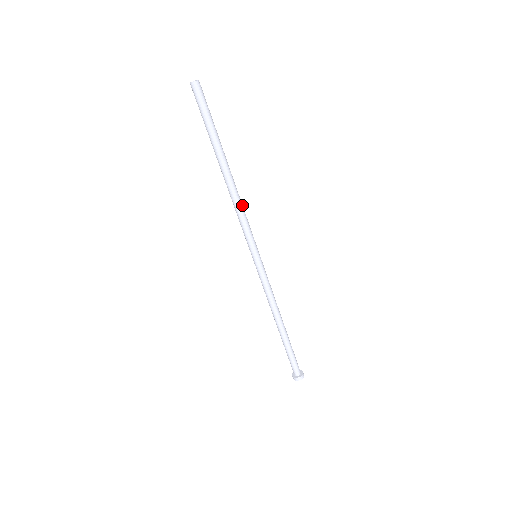
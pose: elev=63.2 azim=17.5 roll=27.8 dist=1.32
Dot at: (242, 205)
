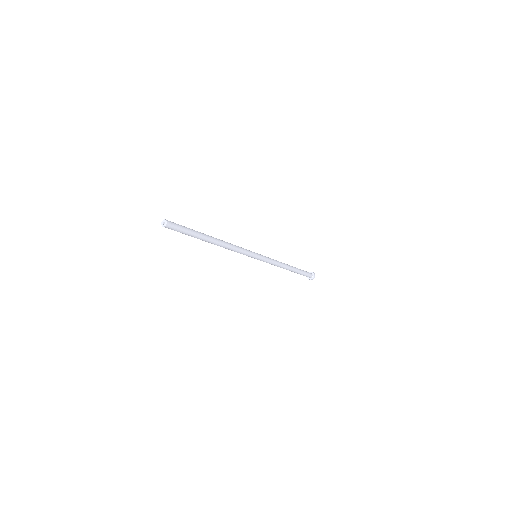
Dot at: (233, 247)
